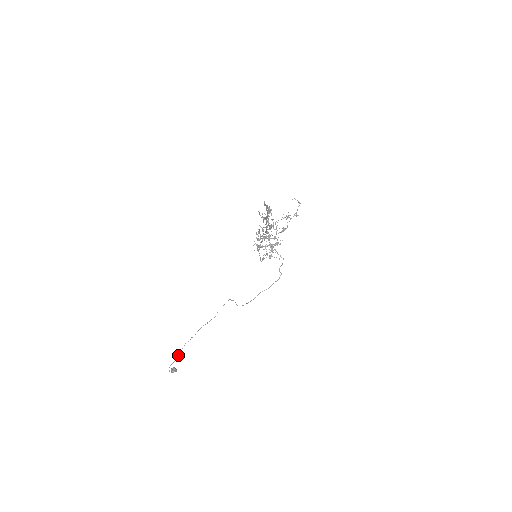
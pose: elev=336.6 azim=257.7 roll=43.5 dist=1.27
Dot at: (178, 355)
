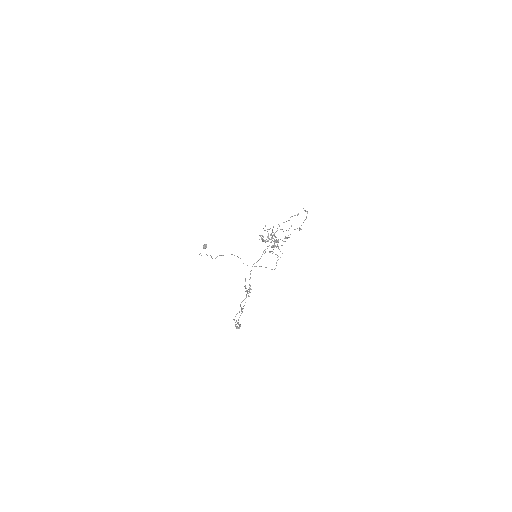
Dot at: occluded
